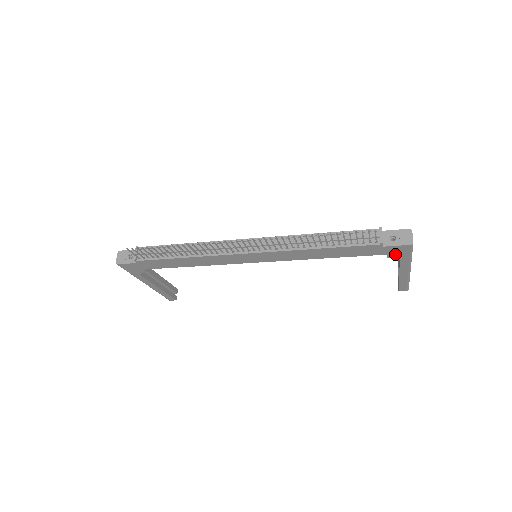
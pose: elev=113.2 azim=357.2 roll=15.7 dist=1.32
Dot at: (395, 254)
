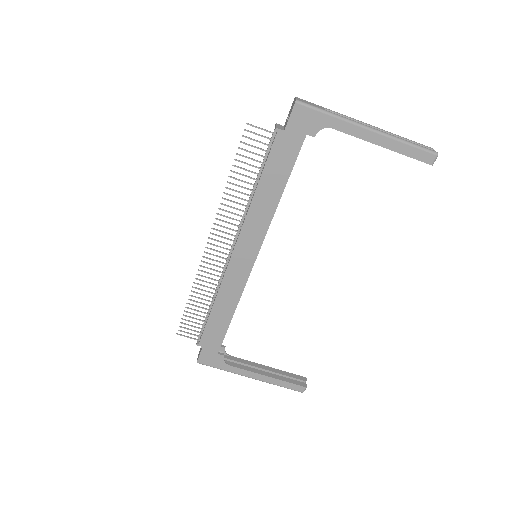
Dot at: (311, 127)
